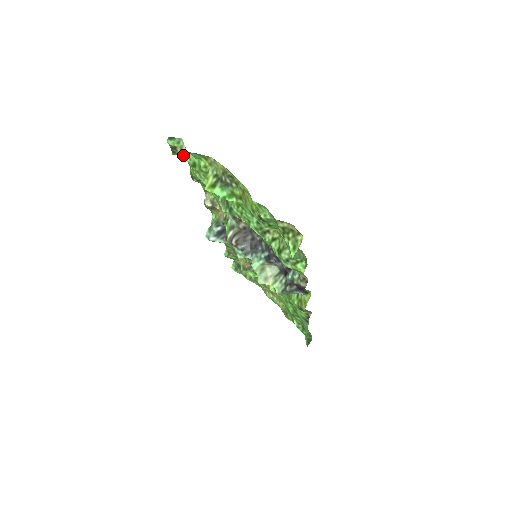
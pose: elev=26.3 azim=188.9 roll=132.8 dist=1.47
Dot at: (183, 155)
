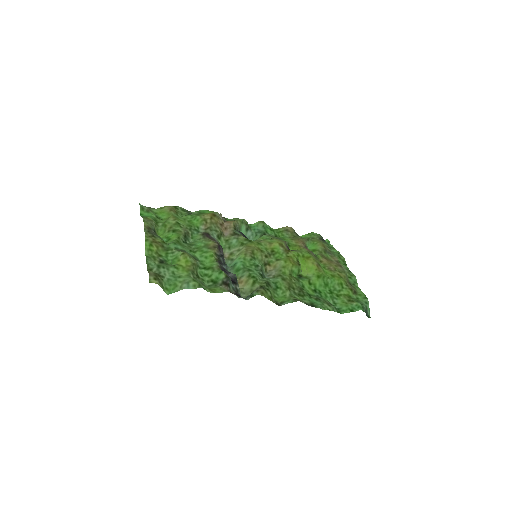
Dot at: (153, 211)
